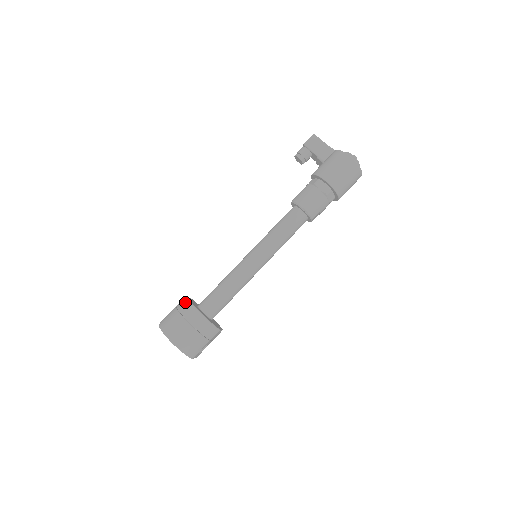
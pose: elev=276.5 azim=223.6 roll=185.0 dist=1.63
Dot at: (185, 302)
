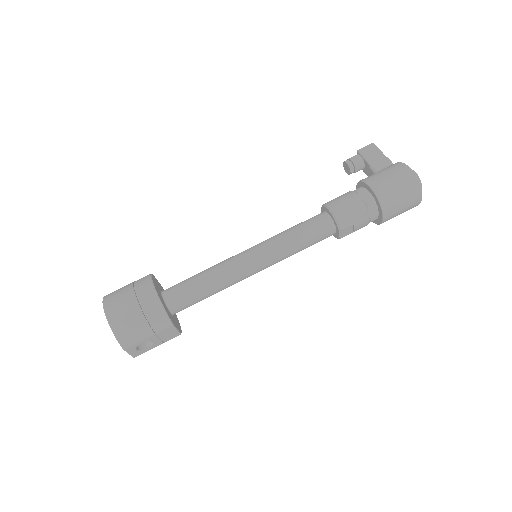
Dot at: (146, 276)
